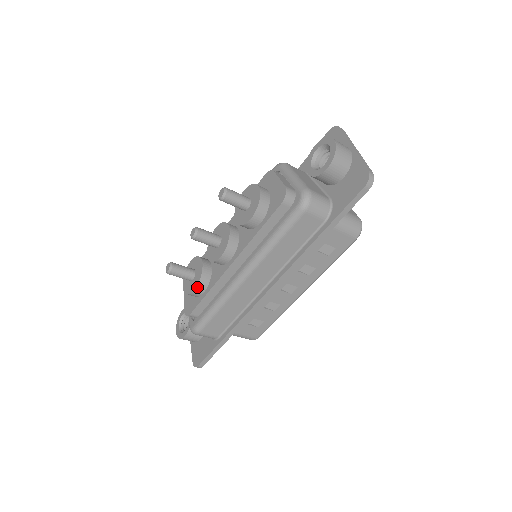
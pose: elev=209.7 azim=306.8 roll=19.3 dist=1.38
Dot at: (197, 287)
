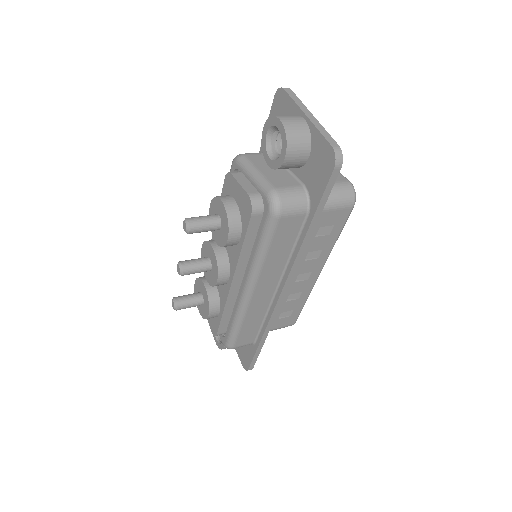
Dot at: (210, 312)
